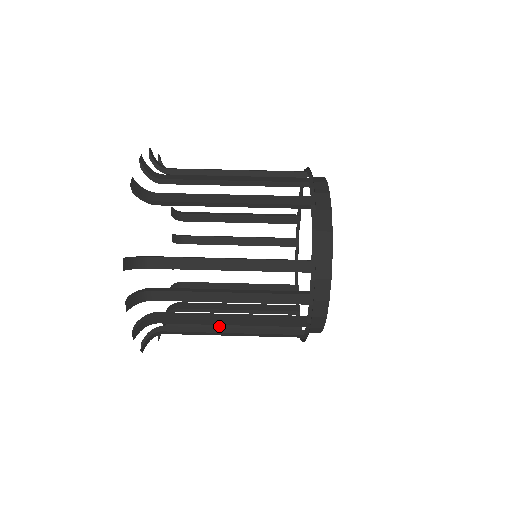
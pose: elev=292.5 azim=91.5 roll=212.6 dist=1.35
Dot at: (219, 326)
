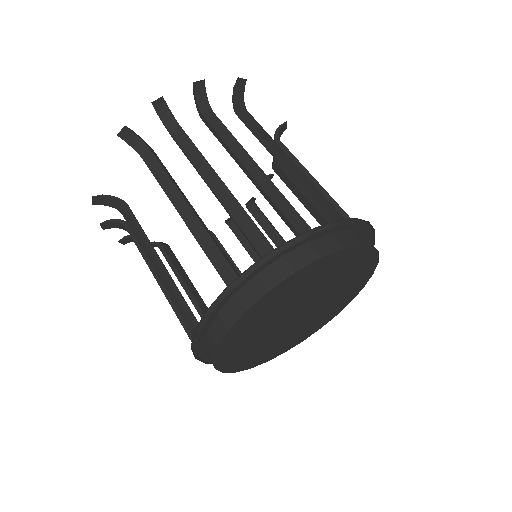
Dot at: occluded
